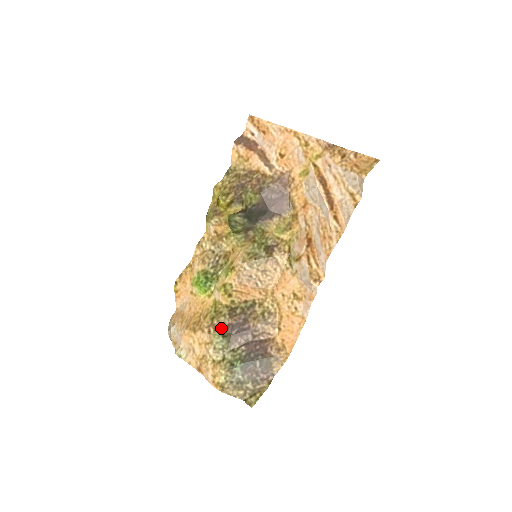
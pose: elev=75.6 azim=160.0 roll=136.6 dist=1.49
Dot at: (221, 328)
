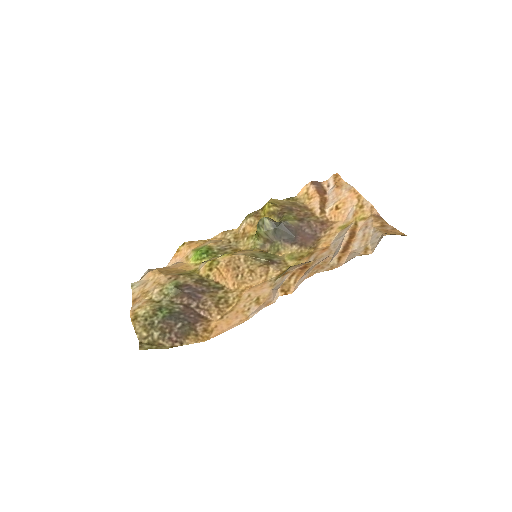
Dot at: (181, 282)
